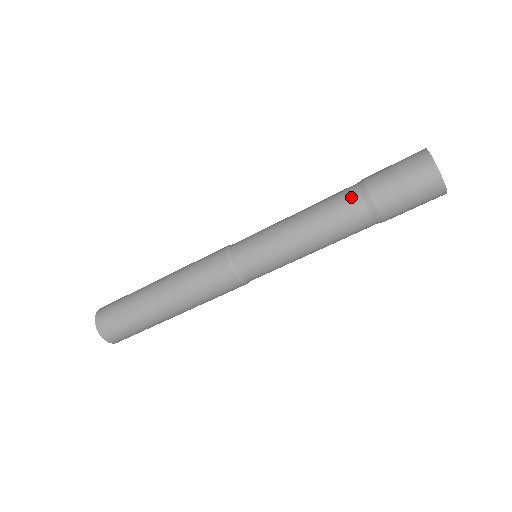
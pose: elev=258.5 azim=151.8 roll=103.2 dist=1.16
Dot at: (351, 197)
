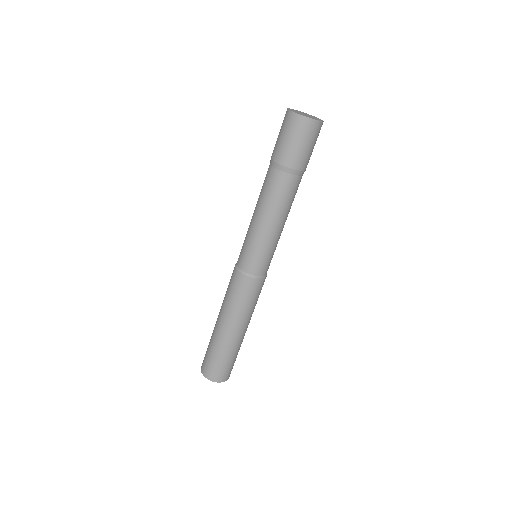
Dot at: (276, 177)
